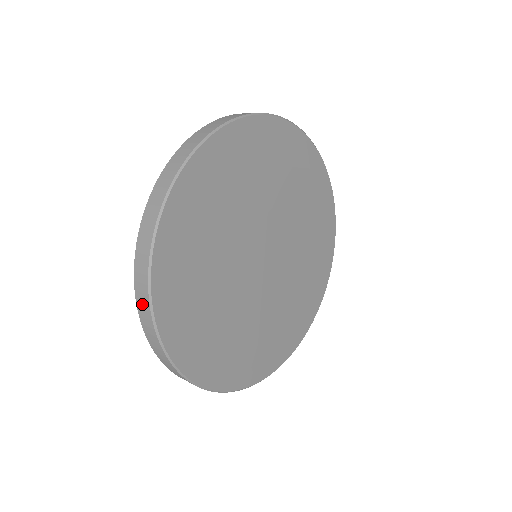
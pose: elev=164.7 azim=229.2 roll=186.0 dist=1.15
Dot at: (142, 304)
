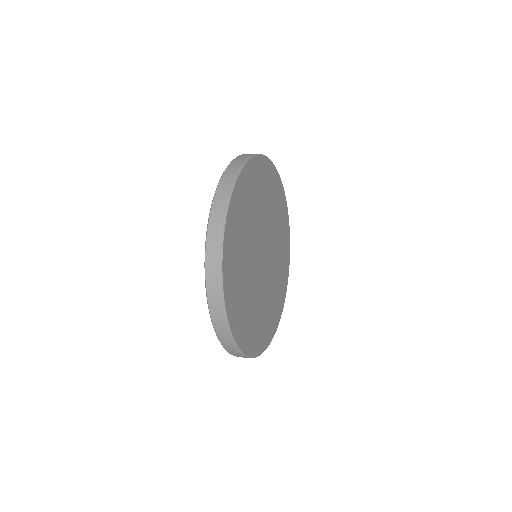
Dot at: (222, 334)
